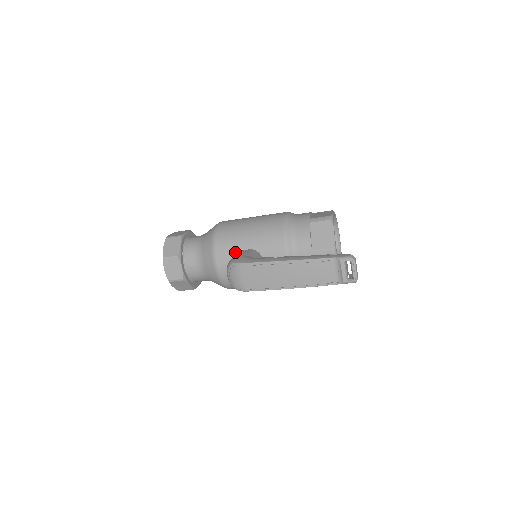
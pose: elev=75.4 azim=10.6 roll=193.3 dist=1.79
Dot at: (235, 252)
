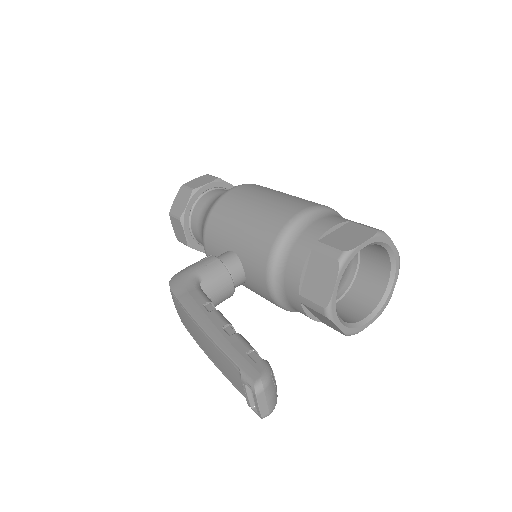
Dot at: (220, 246)
